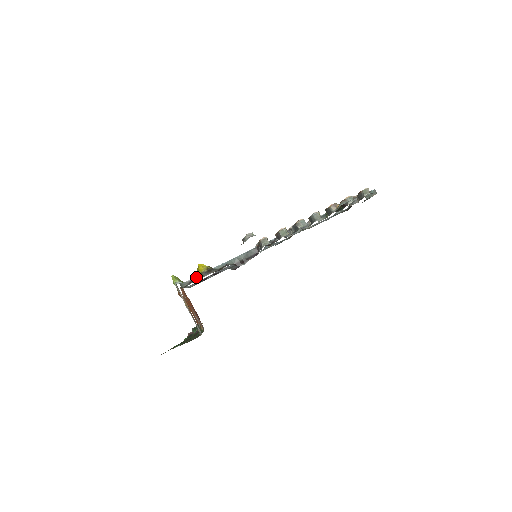
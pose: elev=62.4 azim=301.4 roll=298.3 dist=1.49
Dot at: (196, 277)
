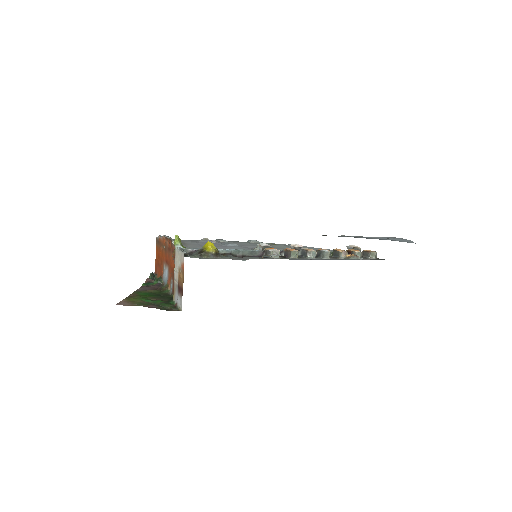
Dot at: (202, 253)
